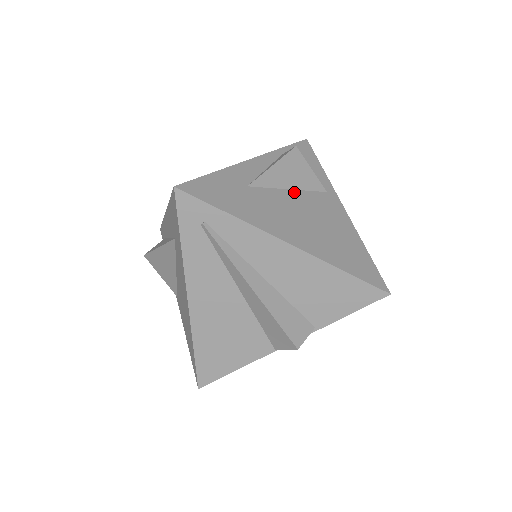
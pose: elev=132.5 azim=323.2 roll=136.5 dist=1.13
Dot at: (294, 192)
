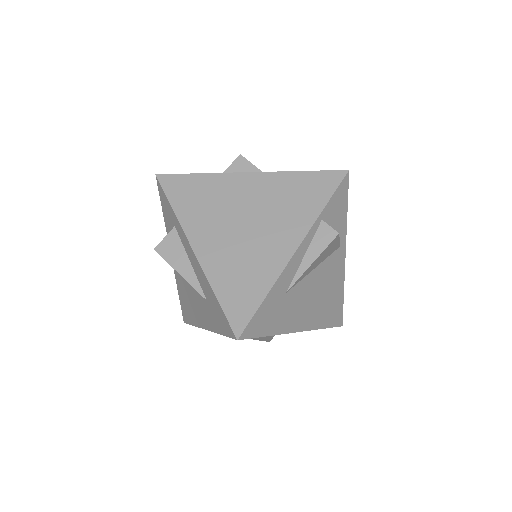
Dot at: (317, 269)
